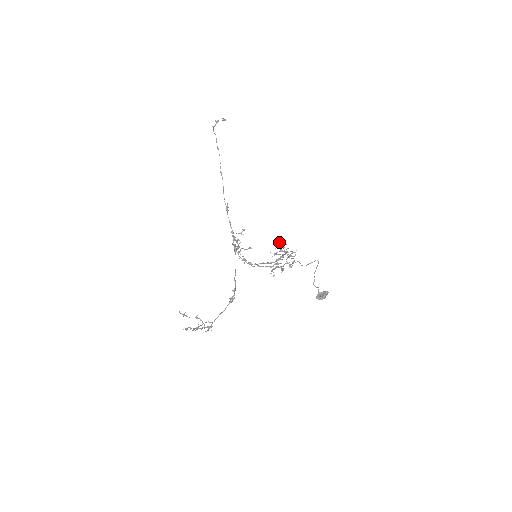
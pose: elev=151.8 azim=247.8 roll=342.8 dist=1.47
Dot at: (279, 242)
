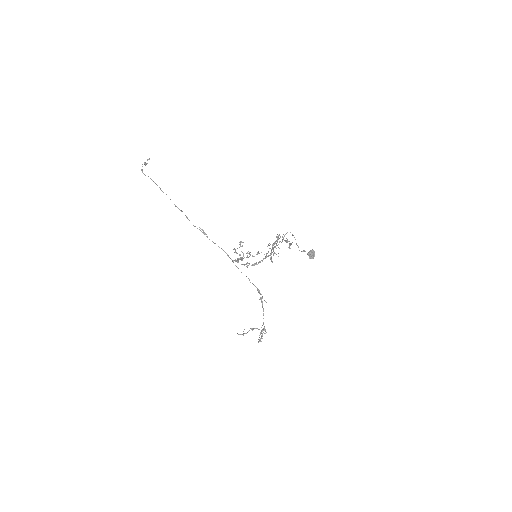
Dot at: (279, 235)
